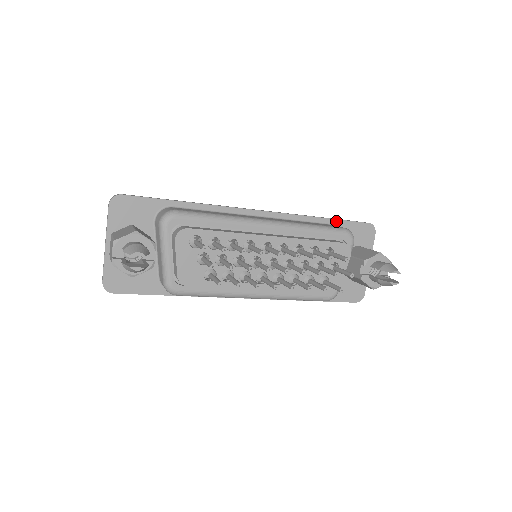
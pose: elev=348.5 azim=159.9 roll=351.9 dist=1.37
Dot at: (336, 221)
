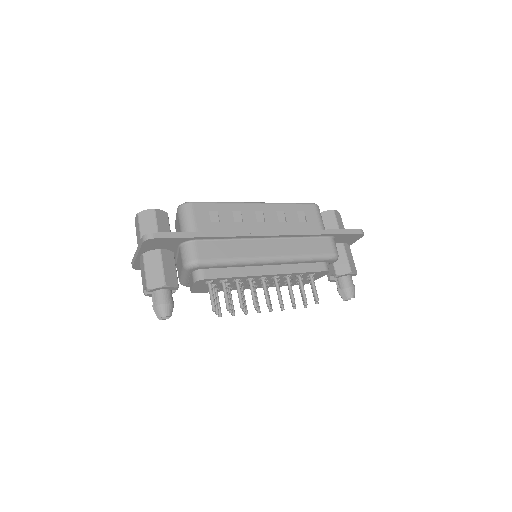
Dot at: (333, 235)
